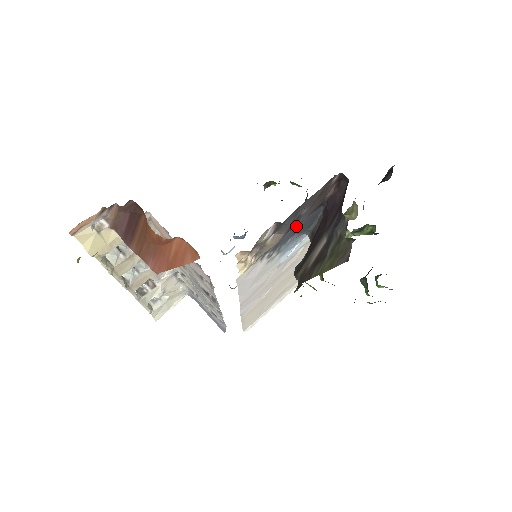
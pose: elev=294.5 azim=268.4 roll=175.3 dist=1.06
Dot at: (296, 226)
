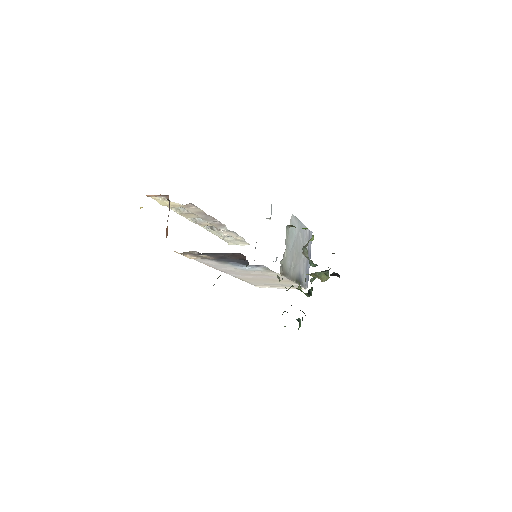
Dot at: (230, 259)
